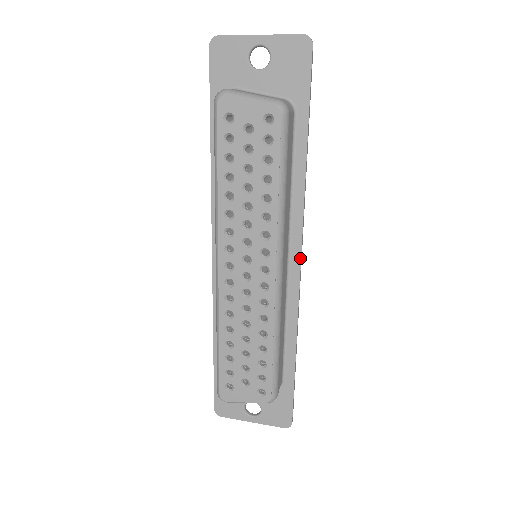
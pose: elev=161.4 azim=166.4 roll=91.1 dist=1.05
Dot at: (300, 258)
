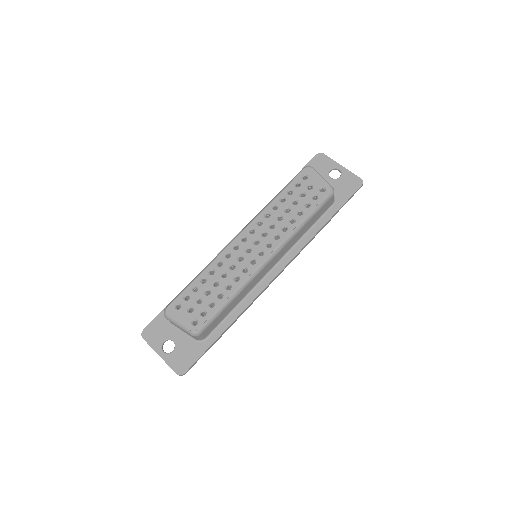
Dot at: (279, 272)
